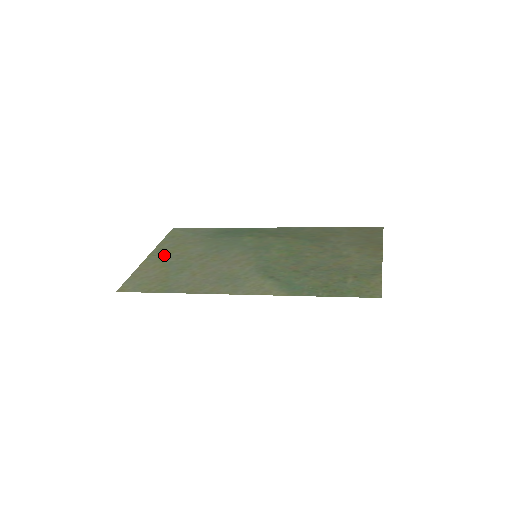
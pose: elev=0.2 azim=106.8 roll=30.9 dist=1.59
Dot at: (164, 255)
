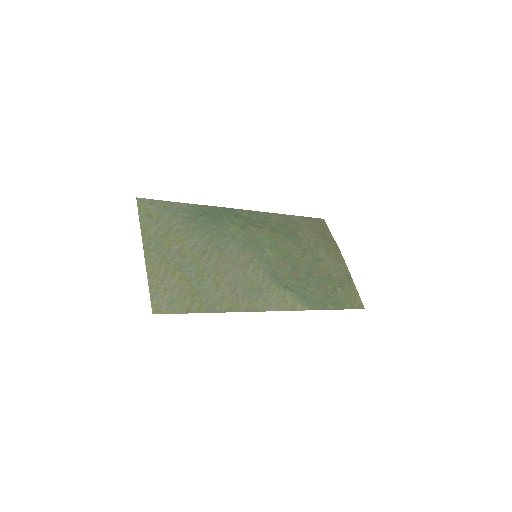
Dot at: (163, 250)
